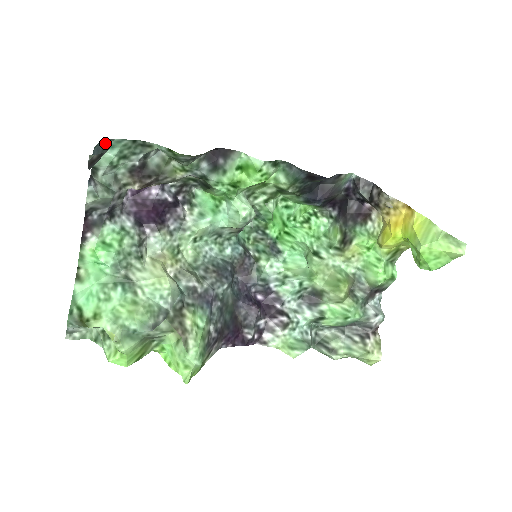
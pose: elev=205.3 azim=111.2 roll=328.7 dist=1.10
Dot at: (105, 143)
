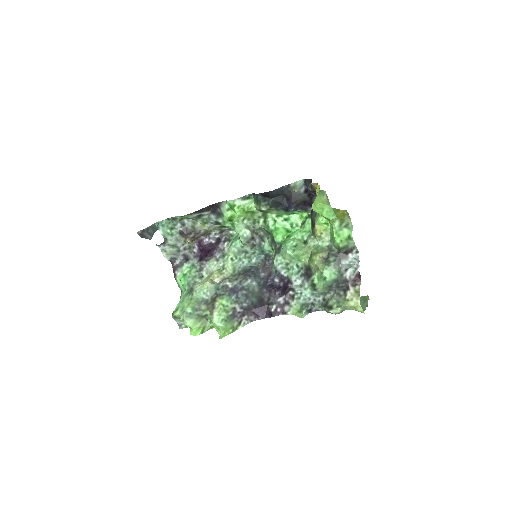
Dot at: (155, 225)
